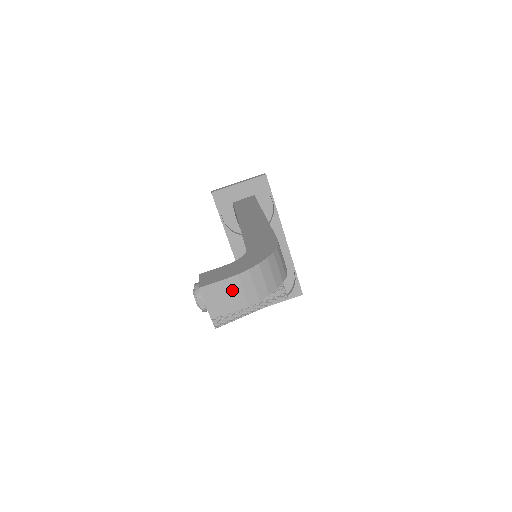
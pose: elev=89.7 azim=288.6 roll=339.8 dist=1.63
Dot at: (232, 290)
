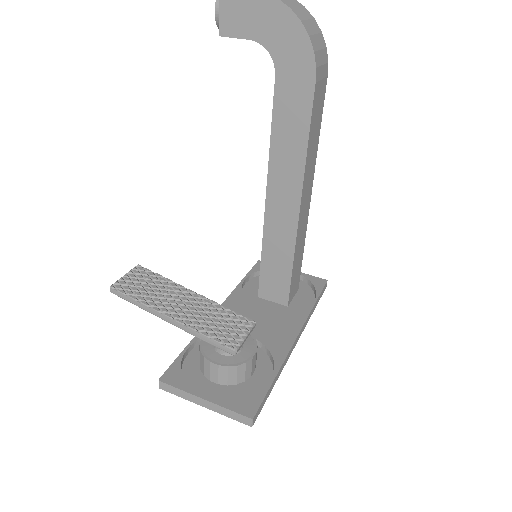
Dot at: out of frame
